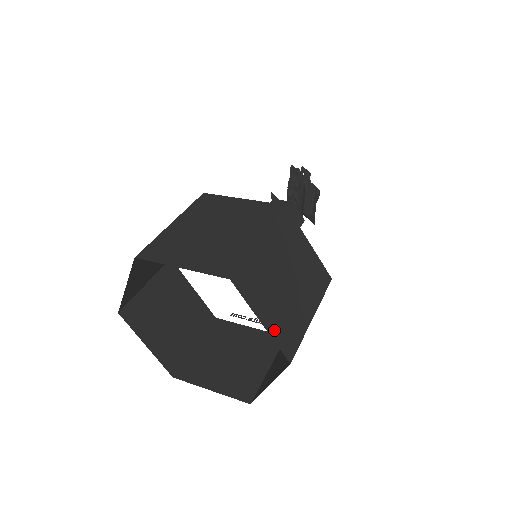
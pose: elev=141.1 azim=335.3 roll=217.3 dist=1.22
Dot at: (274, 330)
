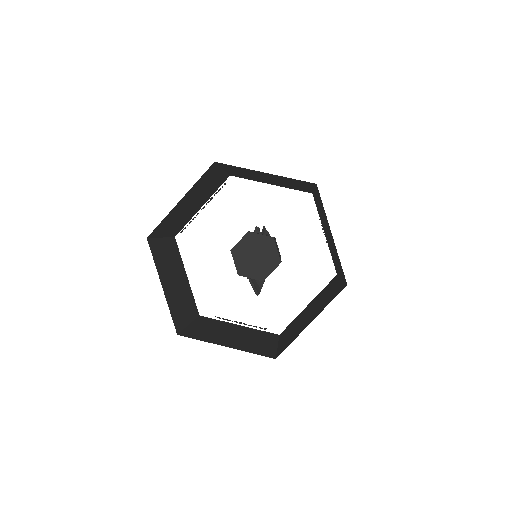
Dot at: (336, 250)
